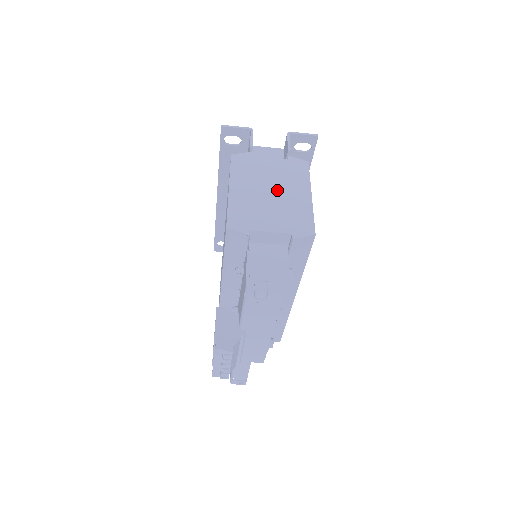
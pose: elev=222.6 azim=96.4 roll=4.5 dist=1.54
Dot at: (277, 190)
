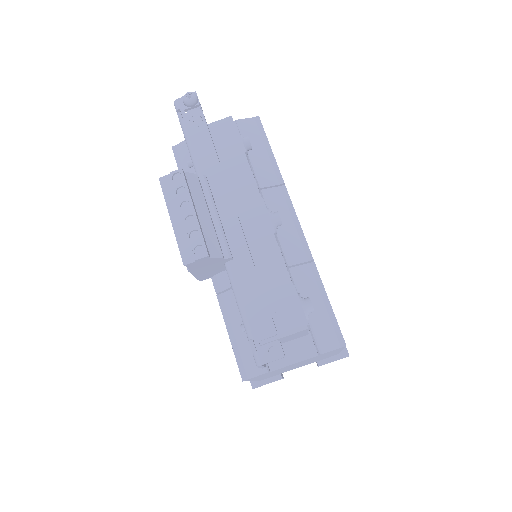
Dot at: occluded
